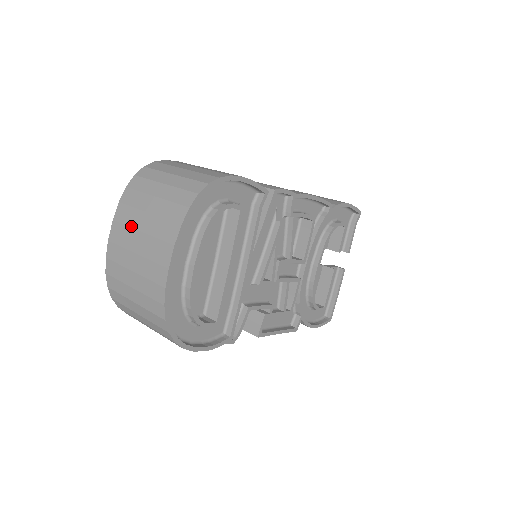
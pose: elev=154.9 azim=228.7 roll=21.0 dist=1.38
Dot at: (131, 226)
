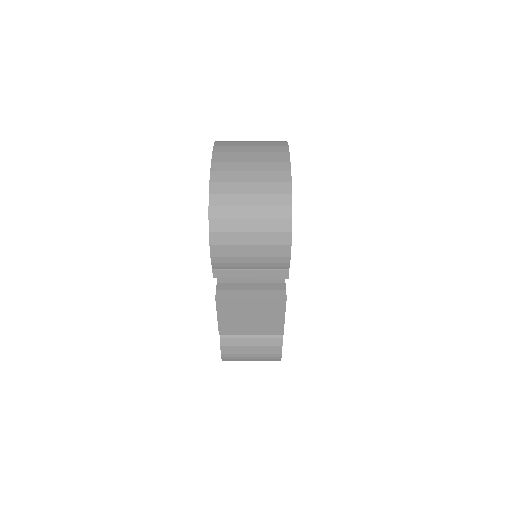
Dot at: (237, 151)
